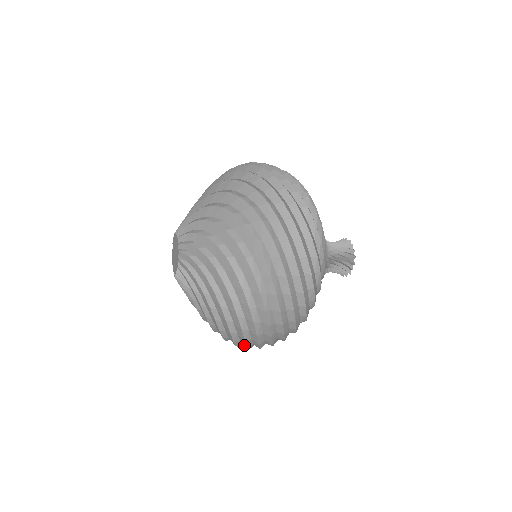
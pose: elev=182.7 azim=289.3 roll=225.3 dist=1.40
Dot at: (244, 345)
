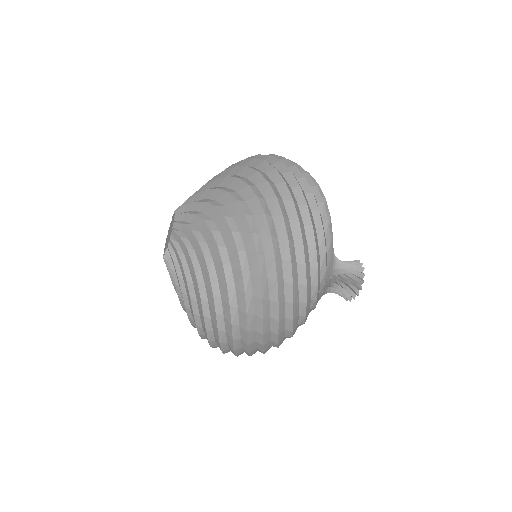
Dot at: occluded
